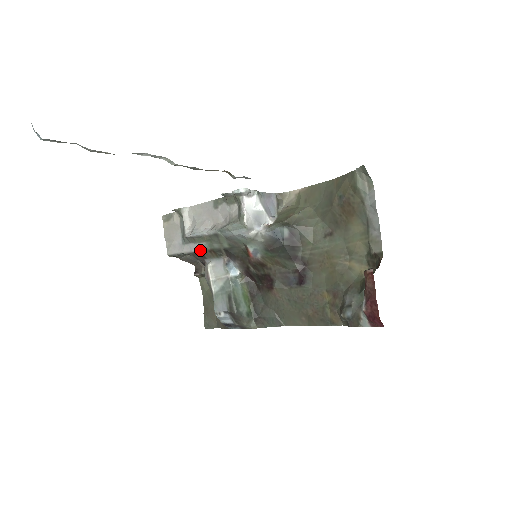
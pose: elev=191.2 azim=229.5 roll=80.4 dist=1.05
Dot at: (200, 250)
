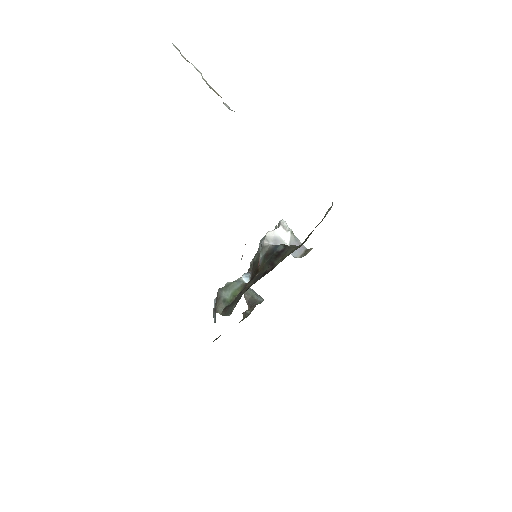
Dot at: occluded
